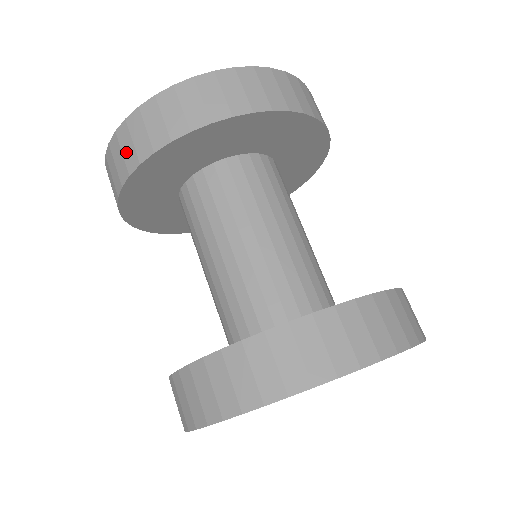
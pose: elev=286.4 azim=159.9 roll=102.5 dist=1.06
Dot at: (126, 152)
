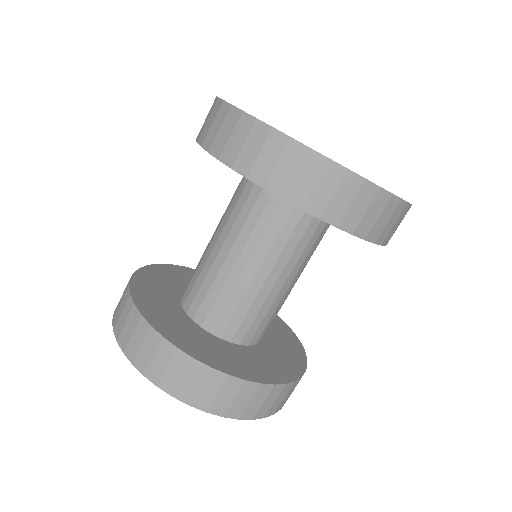
Dot at: (208, 124)
